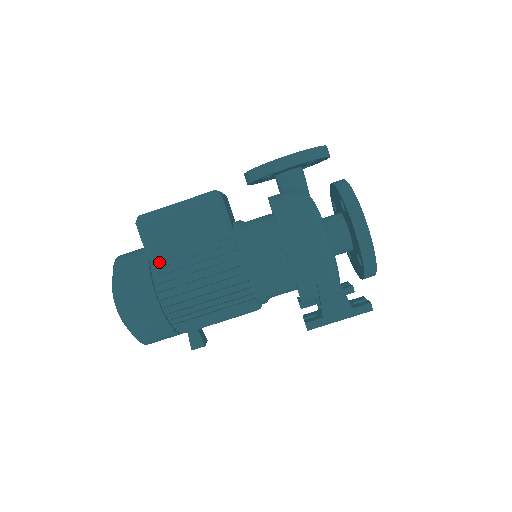
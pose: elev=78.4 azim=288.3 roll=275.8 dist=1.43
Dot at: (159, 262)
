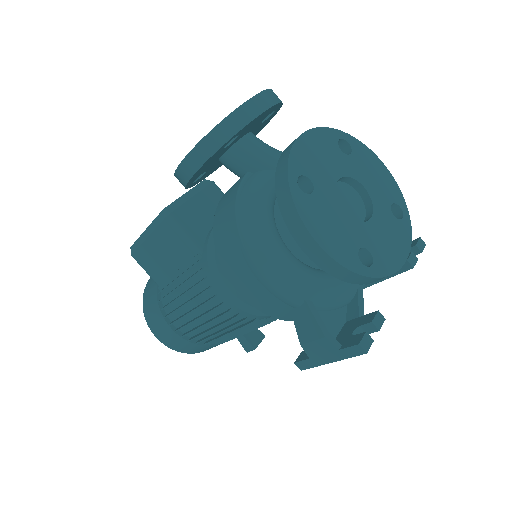
Dot at: (164, 289)
